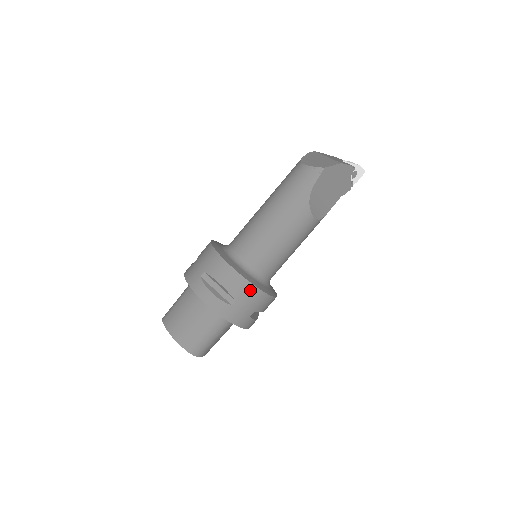
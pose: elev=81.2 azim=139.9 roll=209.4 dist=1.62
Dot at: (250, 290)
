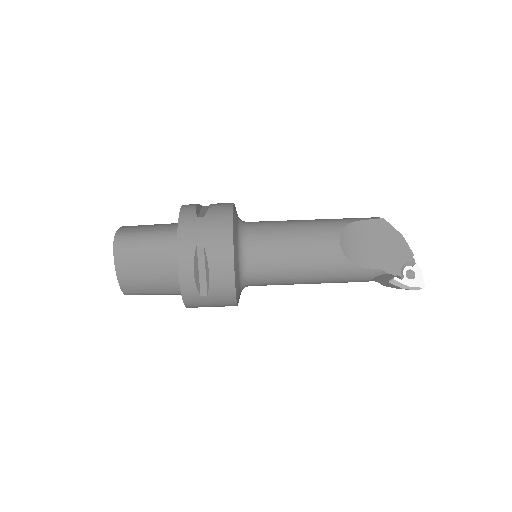
Dot at: (225, 220)
